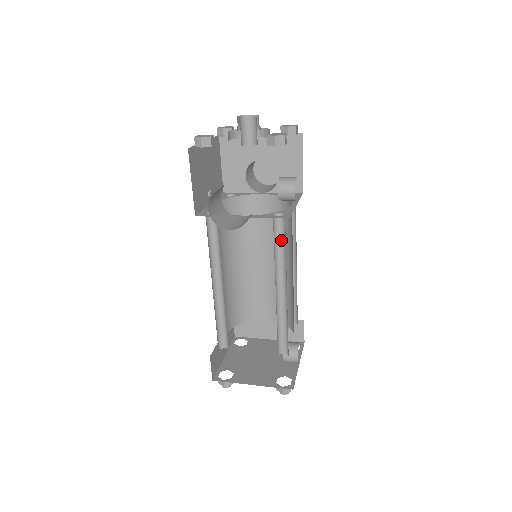
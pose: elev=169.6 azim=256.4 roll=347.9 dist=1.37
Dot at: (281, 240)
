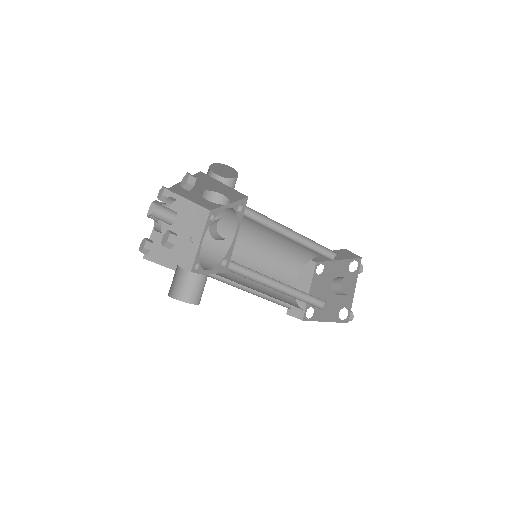
Dot at: (246, 267)
